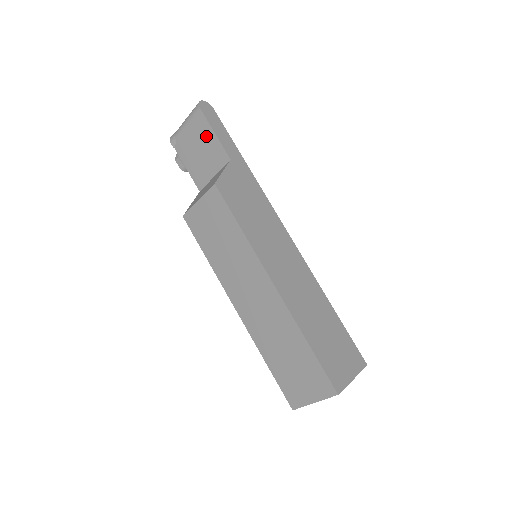
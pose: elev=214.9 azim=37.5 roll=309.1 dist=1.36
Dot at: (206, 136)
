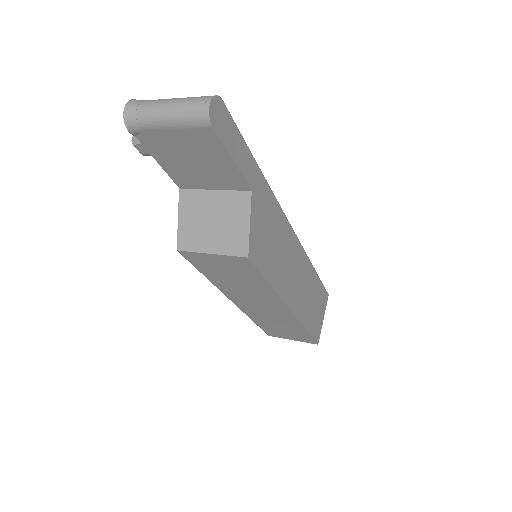
Dot at: (214, 157)
